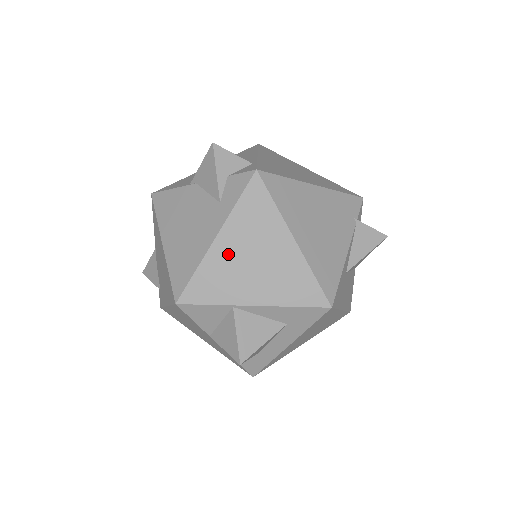
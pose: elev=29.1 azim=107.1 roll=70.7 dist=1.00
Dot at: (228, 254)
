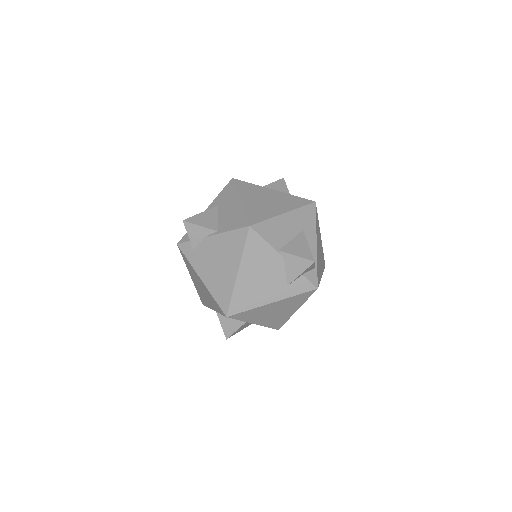
Dot at: (269, 309)
